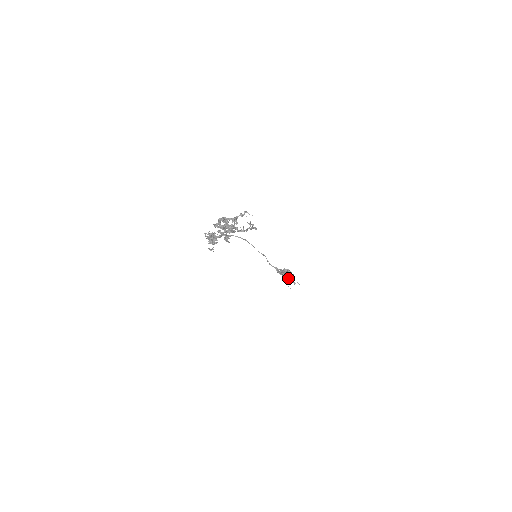
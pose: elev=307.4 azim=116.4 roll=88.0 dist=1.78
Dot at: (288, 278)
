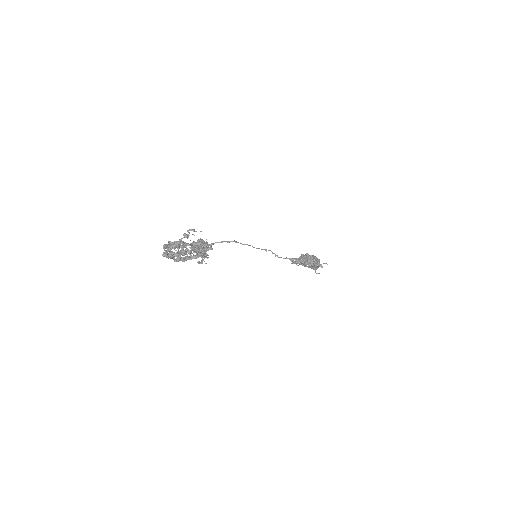
Dot at: occluded
